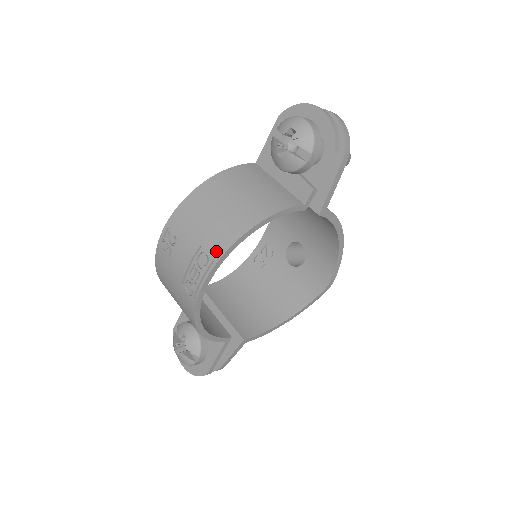
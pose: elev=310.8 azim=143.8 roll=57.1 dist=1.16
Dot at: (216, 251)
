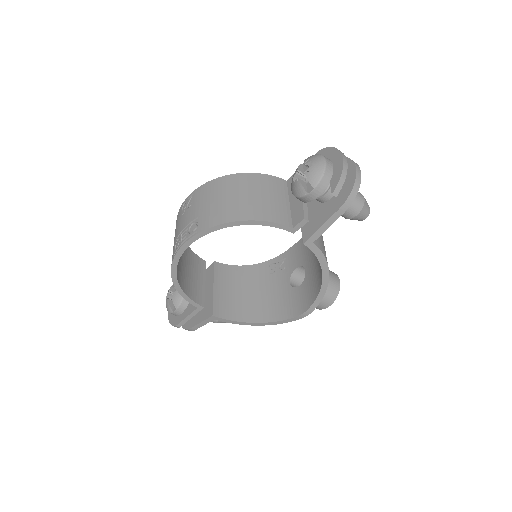
Dot at: (203, 225)
